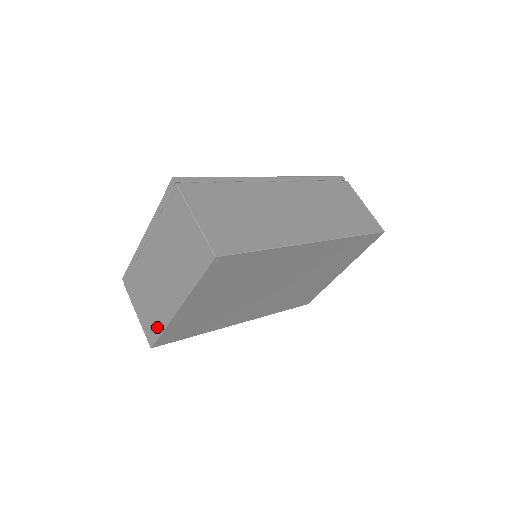
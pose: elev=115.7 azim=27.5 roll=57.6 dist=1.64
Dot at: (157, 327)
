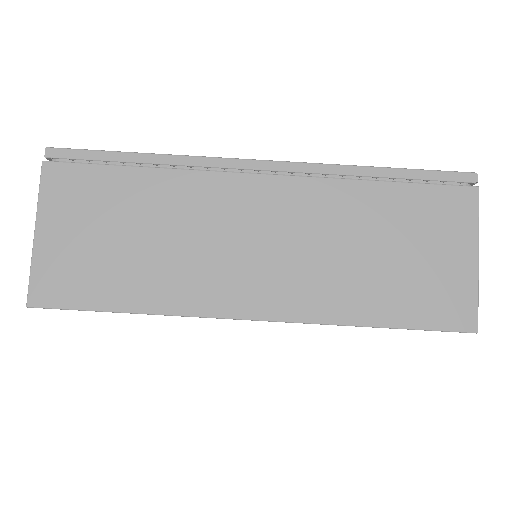
Dot at: occluded
